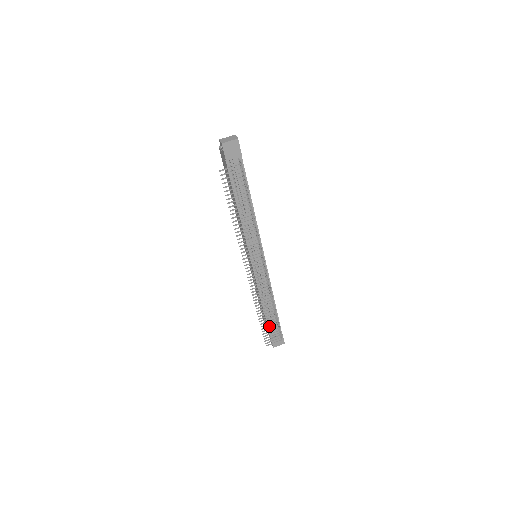
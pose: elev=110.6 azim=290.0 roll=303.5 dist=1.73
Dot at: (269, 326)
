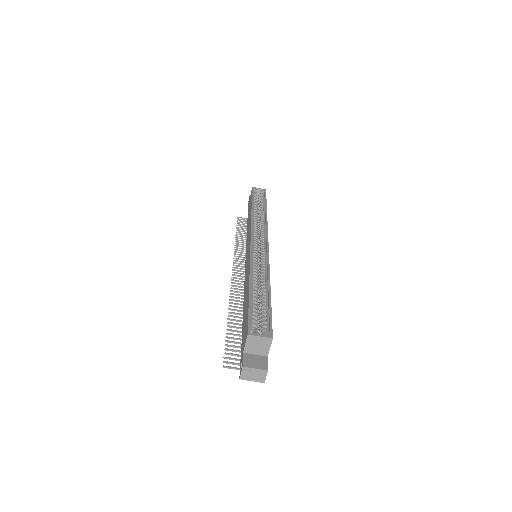
Dot at: occluded
